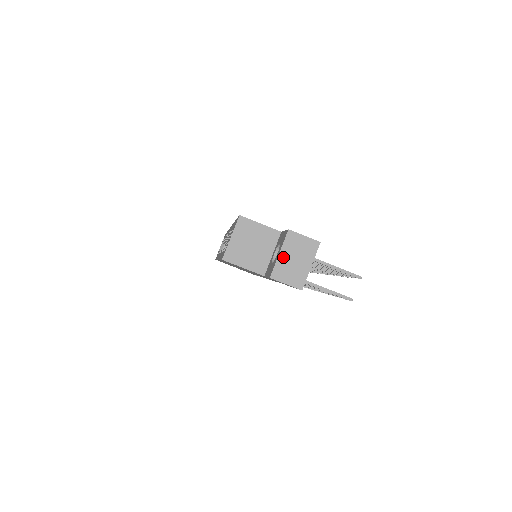
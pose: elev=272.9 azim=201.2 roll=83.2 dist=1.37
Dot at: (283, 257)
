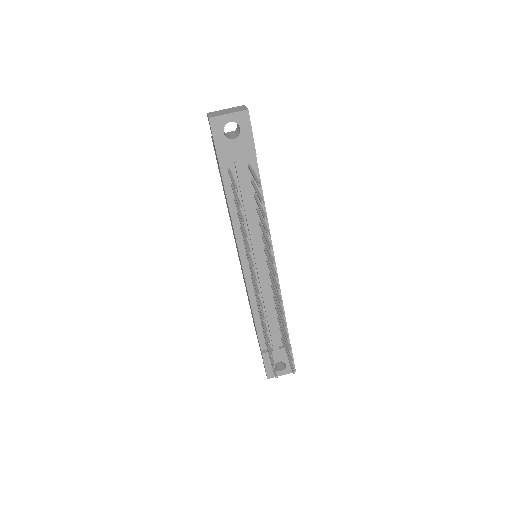
Dot at: (225, 110)
